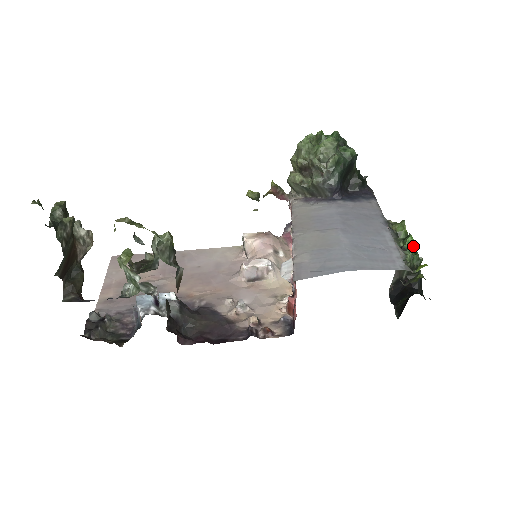
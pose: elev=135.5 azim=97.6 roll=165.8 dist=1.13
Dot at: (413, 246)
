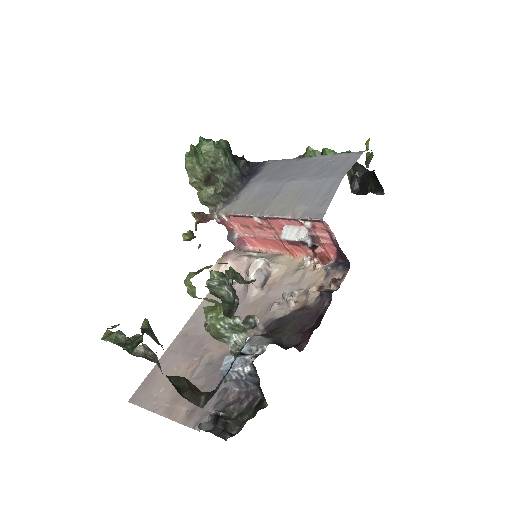
Dot at: (334, 152)
